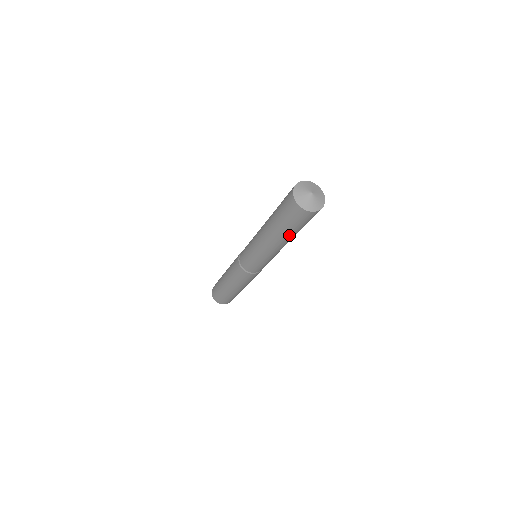
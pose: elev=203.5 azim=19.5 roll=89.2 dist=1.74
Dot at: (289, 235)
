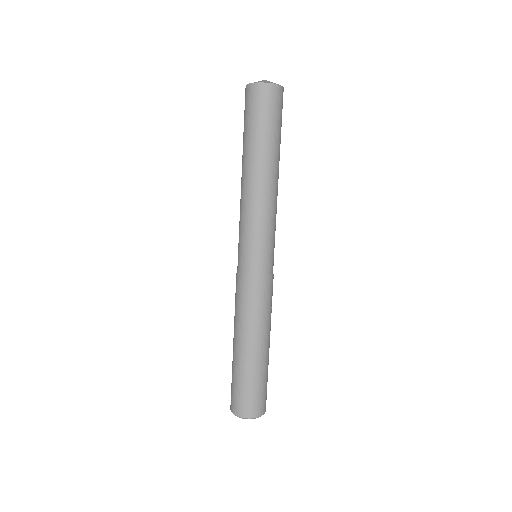
Dot at: (258, 147)
